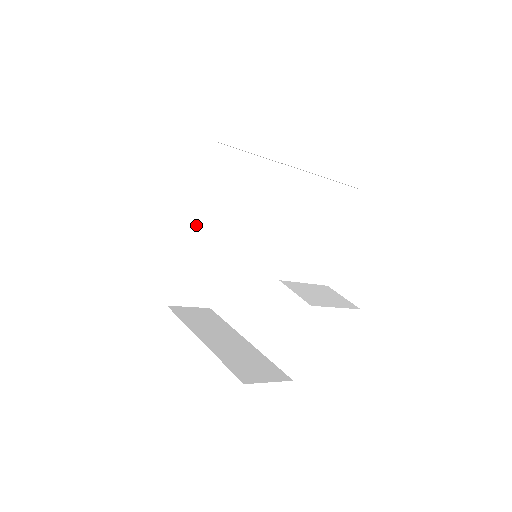
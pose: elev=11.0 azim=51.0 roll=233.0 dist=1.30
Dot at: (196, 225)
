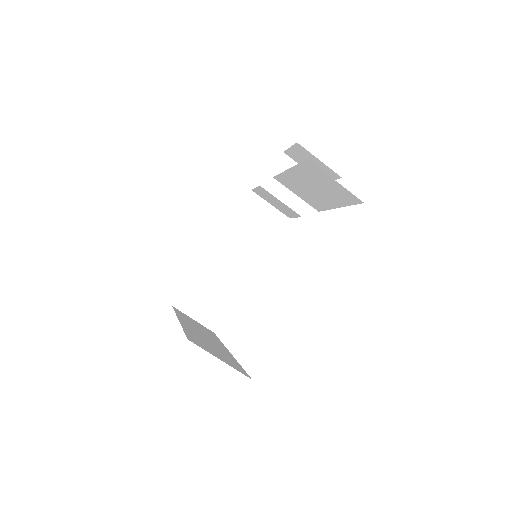
Dot at: (185, 323)
